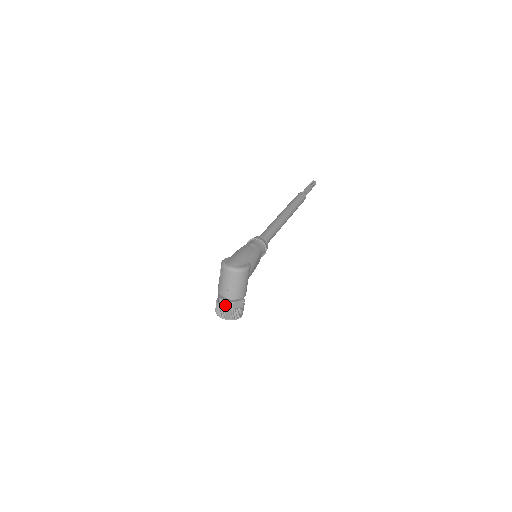
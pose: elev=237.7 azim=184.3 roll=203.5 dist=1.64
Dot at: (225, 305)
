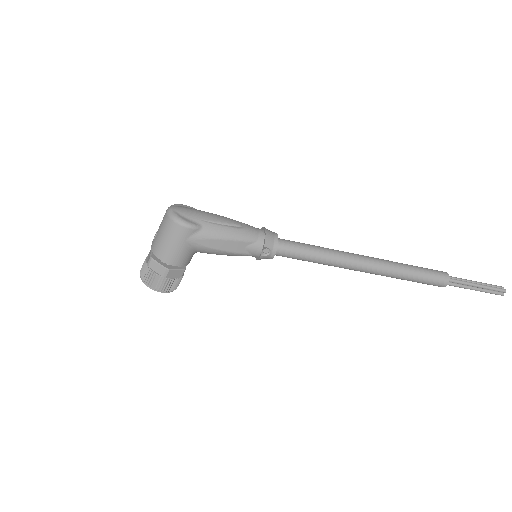
Dot at: (148, 257)
